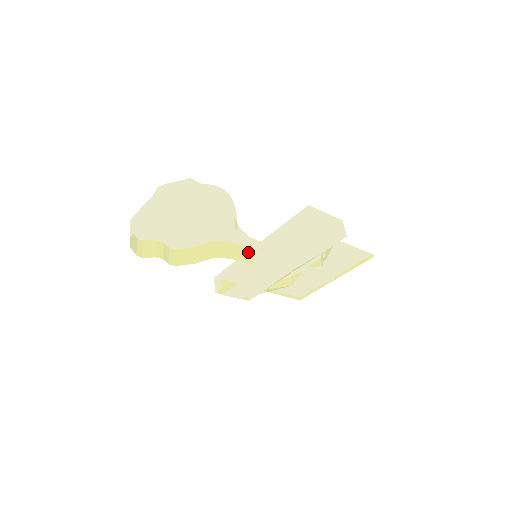
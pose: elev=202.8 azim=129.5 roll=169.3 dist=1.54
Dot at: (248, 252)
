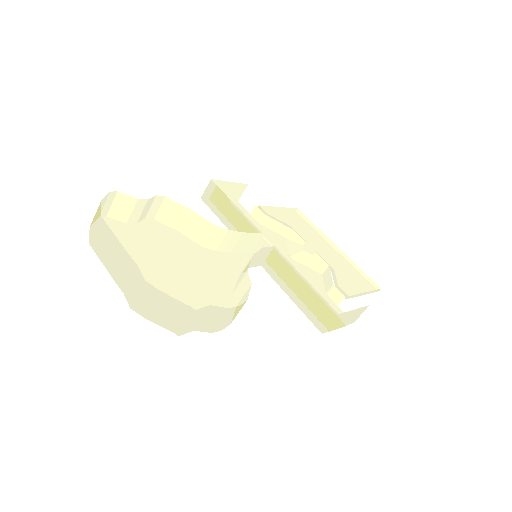
Dot at: occluded
